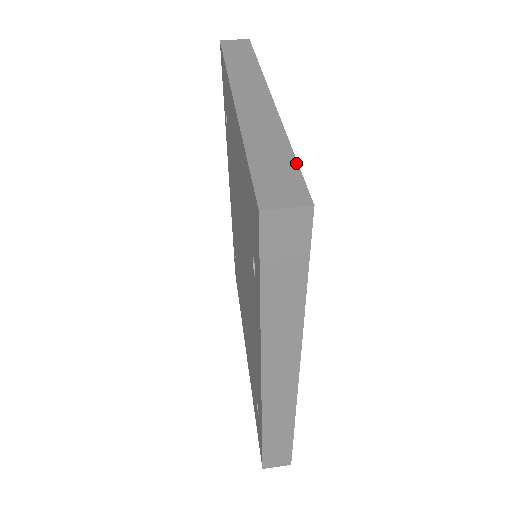
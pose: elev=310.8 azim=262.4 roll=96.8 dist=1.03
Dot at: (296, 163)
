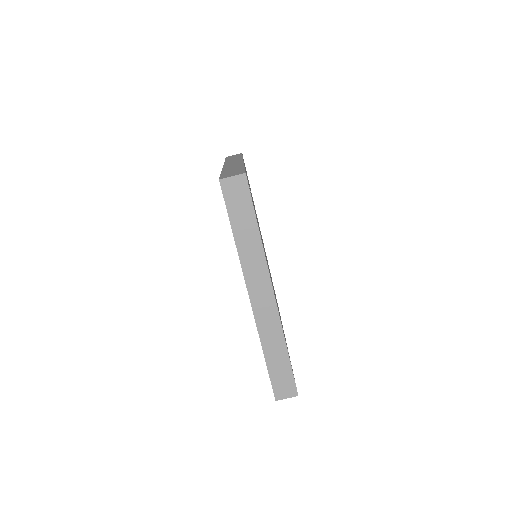
Dot at: (291, 367)
